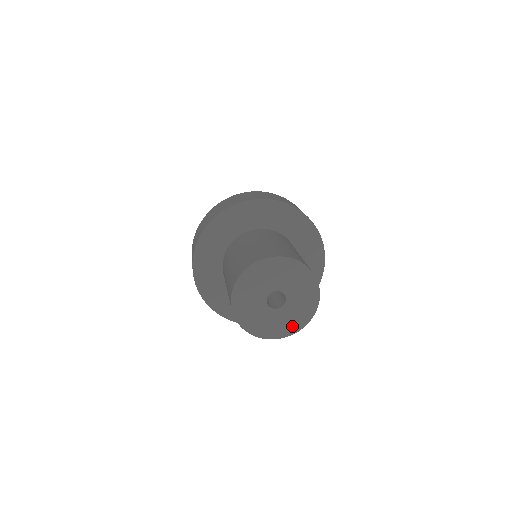
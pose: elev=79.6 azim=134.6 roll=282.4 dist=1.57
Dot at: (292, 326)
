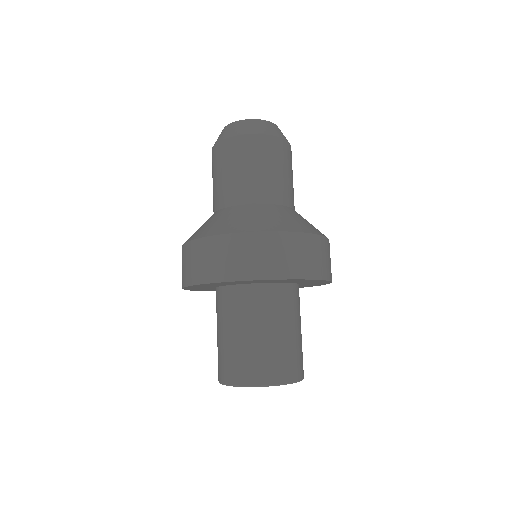
Dot at: occluded
